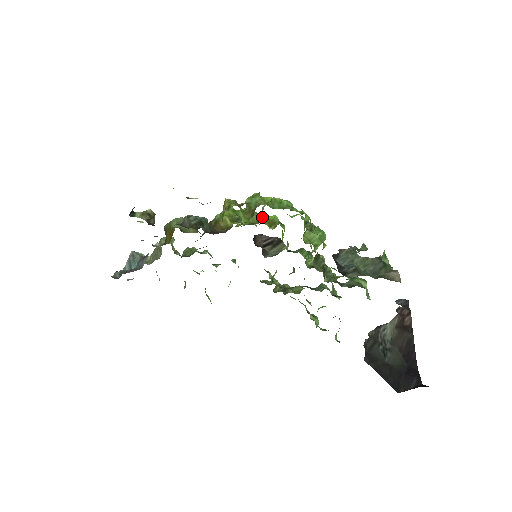
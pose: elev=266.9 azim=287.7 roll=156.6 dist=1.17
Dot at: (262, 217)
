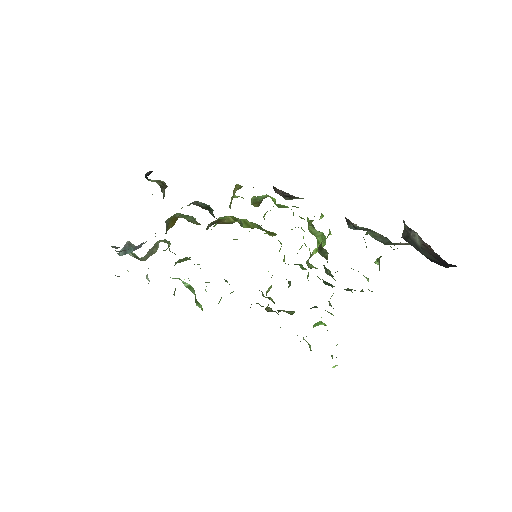
Dot at: (262, 228)
